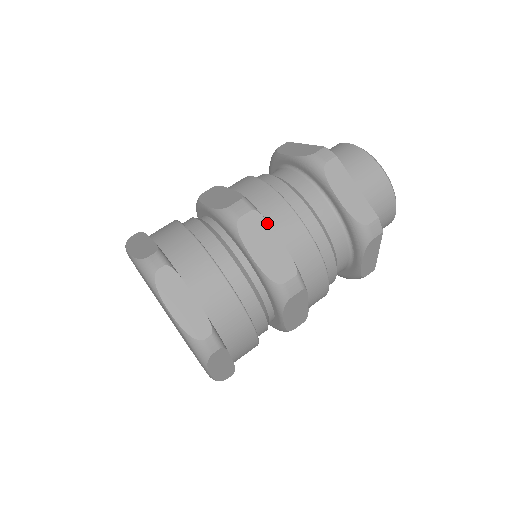
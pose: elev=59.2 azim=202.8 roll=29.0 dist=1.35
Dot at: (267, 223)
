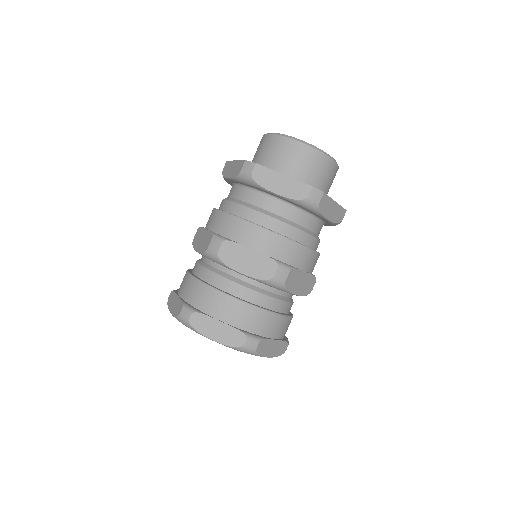
Dot at: (237, 244)
